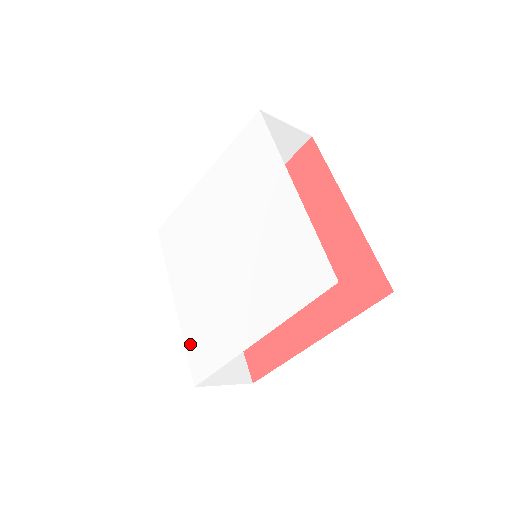
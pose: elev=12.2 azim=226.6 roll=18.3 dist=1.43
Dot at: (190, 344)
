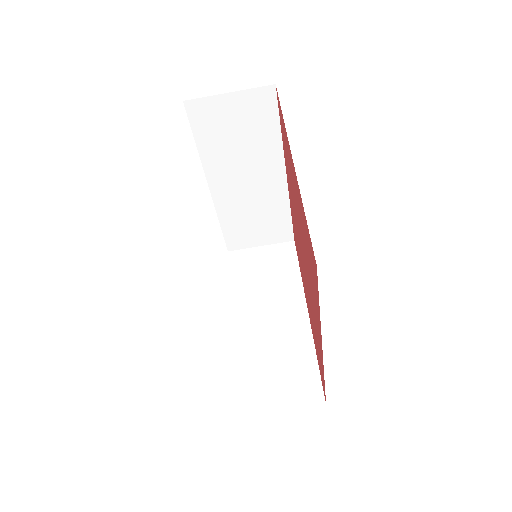
Dot at: occluded
